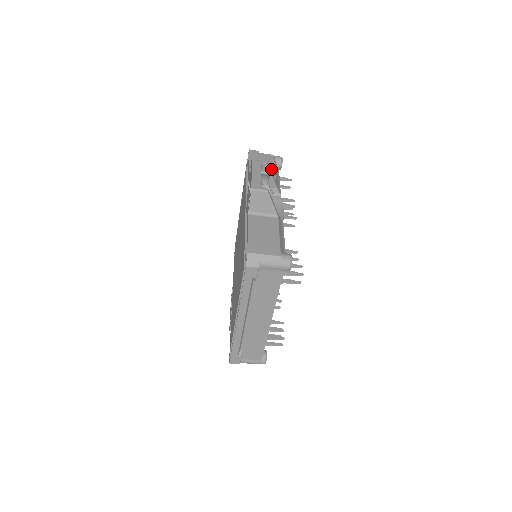
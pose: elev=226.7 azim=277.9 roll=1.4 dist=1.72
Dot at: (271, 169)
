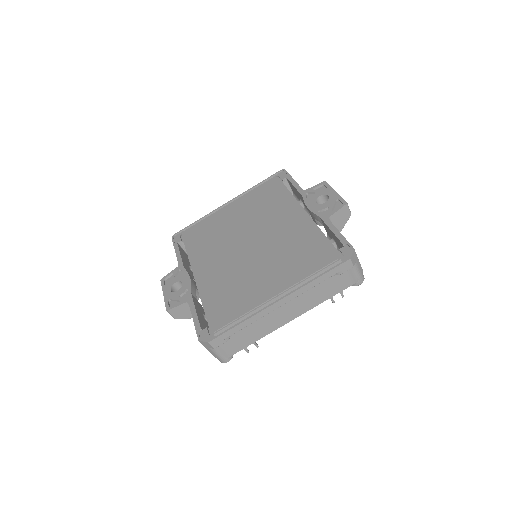
Dot at: occluded
